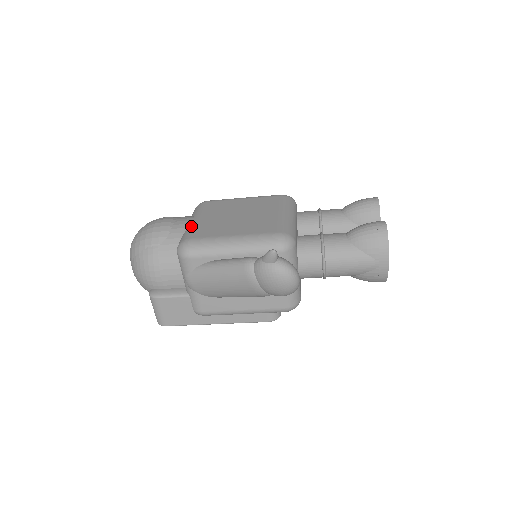
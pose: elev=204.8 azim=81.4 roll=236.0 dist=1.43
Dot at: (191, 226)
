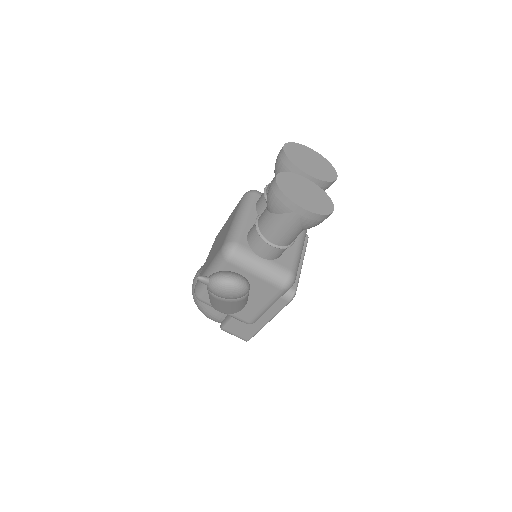
Dot at: occluded
